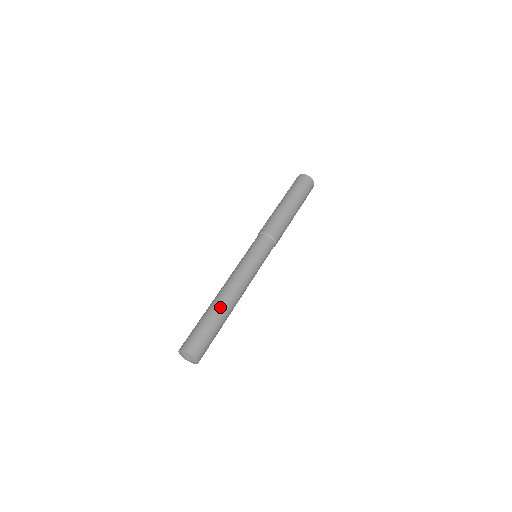
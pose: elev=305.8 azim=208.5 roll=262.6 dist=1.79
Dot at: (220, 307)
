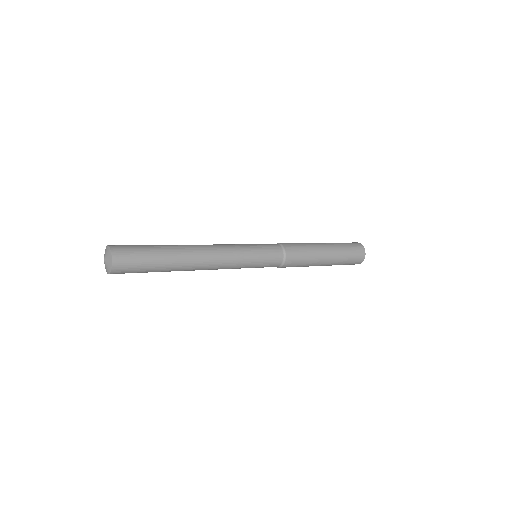
Dot at: (179, 247)
